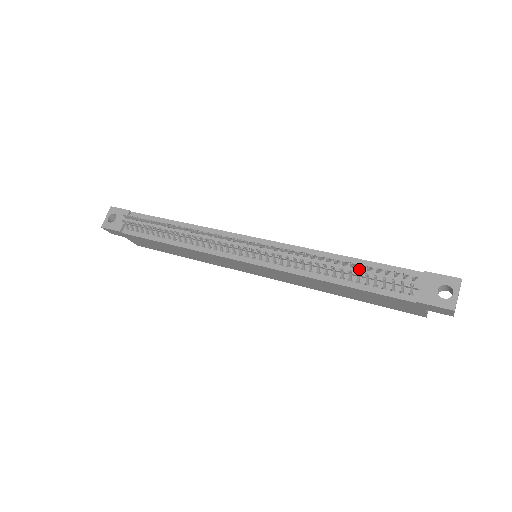
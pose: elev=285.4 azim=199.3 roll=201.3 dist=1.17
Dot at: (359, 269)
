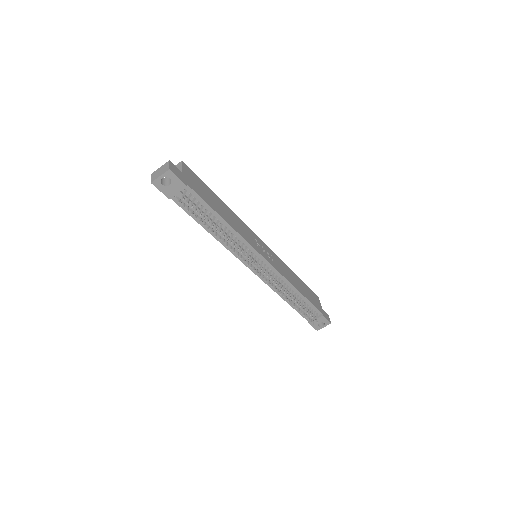
Dot at: (300, 301)
